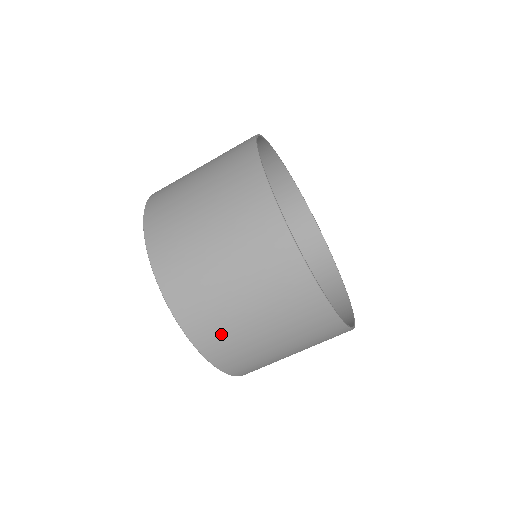
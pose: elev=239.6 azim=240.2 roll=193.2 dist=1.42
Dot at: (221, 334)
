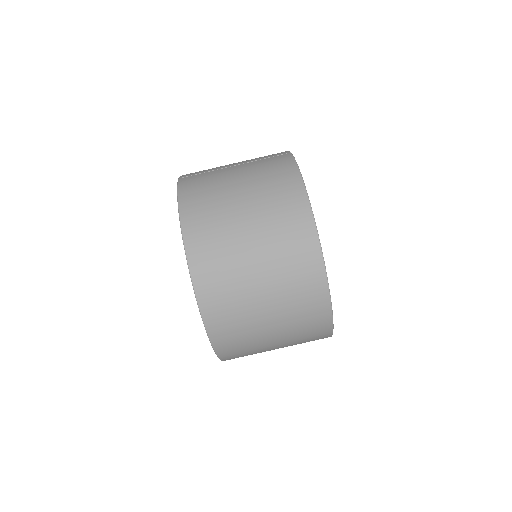
Dot at: (236, 329)
